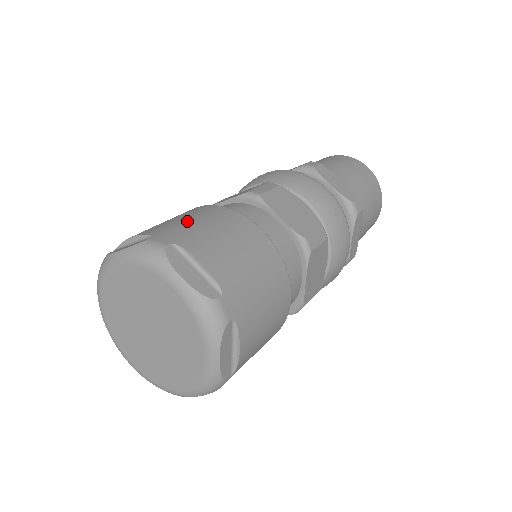
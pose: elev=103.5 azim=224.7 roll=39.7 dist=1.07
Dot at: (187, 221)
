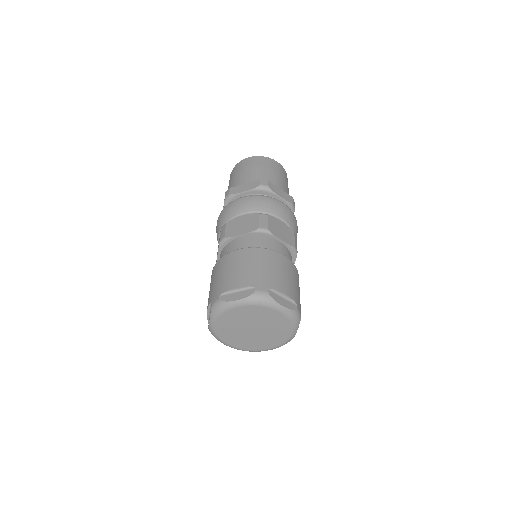
Dot at: (257, 268)
